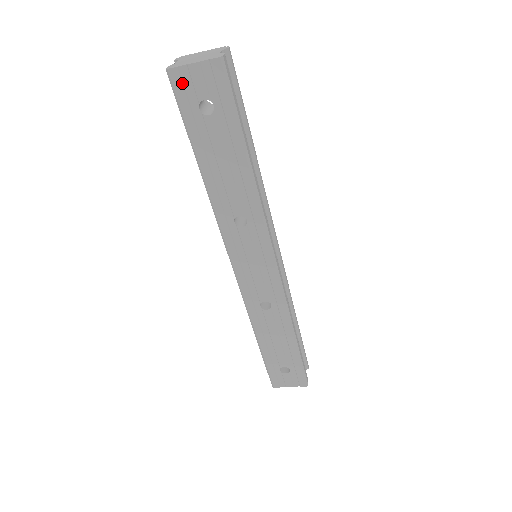
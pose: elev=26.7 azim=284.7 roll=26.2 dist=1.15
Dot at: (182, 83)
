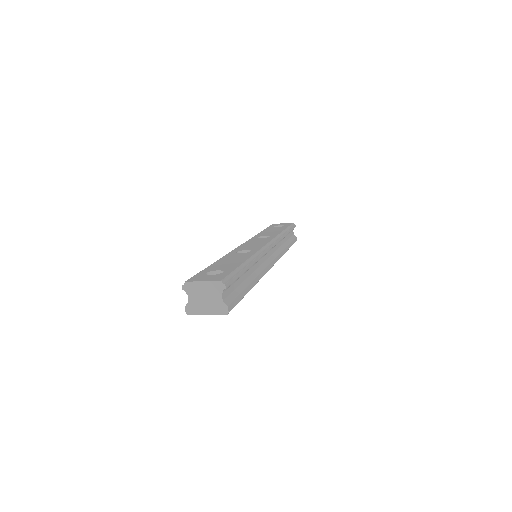
Dot at: occluded
